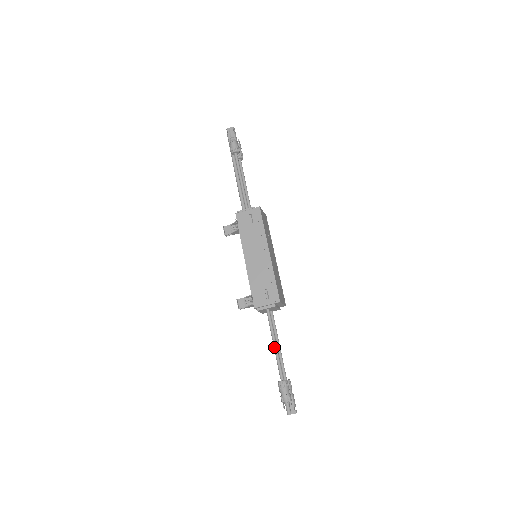
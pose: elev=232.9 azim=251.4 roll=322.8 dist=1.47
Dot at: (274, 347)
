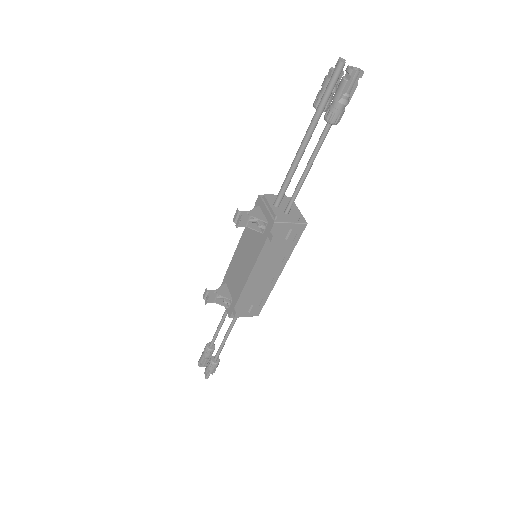
Dot at: (225, 341)
